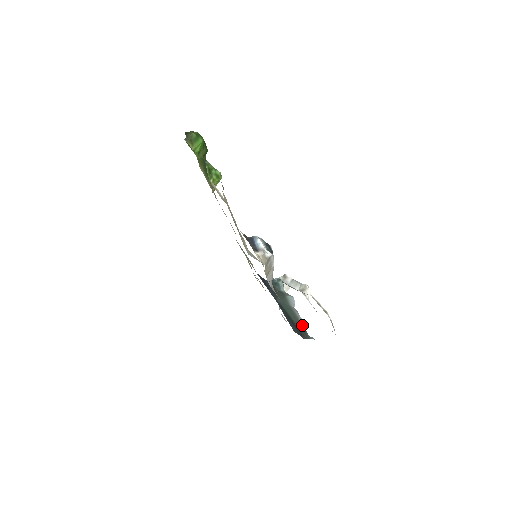
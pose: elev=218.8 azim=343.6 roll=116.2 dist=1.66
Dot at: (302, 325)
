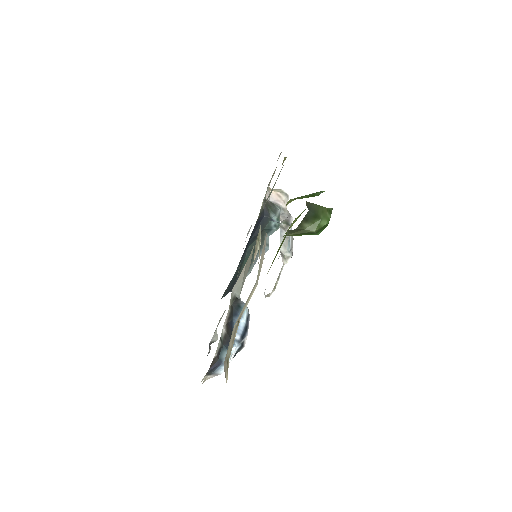
Dot at: occluded
